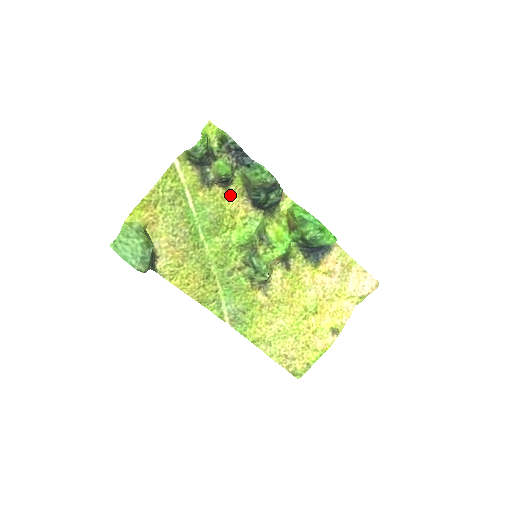
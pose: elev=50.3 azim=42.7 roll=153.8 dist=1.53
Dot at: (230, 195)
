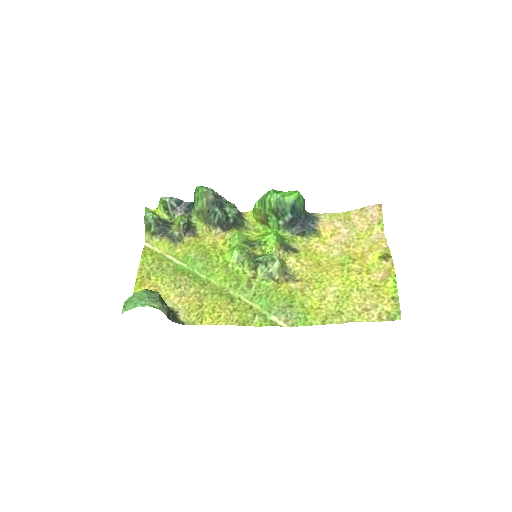
Dot at: (202, 237)
